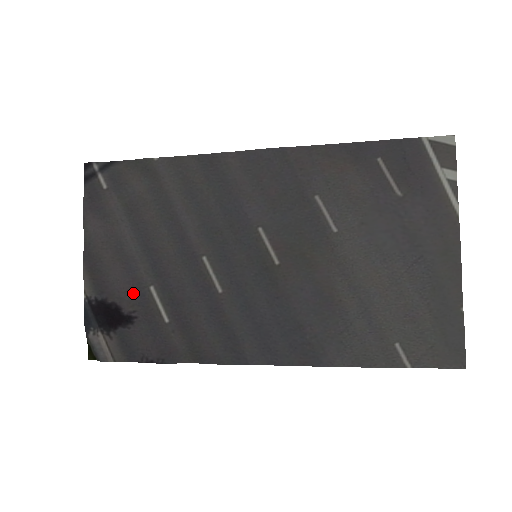
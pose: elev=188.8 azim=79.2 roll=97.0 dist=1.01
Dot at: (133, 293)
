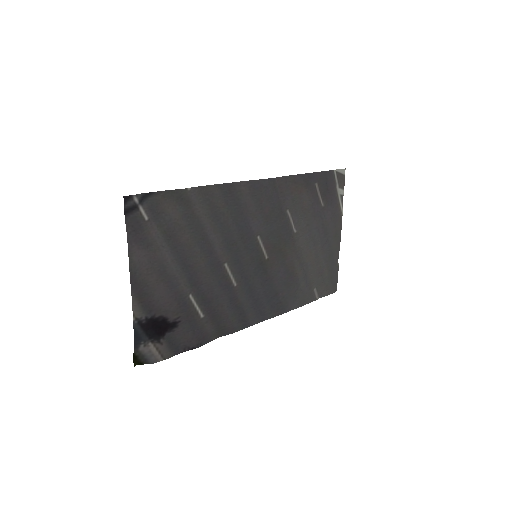
Dot at: (177, 304)
